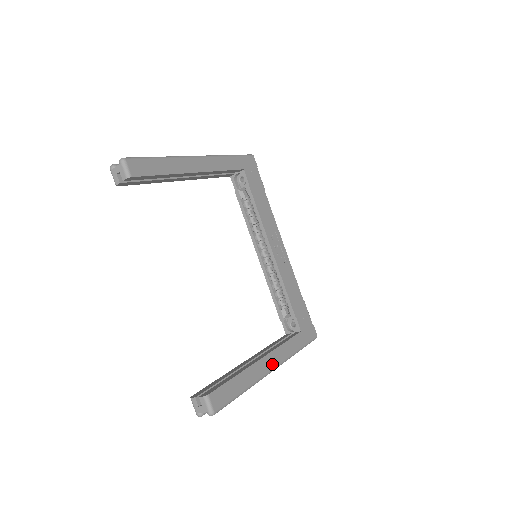
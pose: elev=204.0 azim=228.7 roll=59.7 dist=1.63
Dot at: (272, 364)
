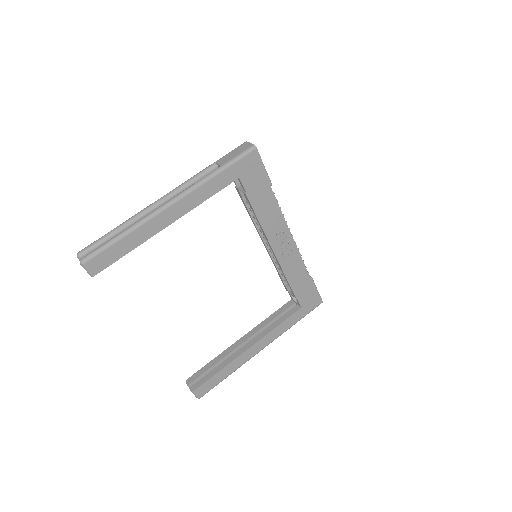
Dot at: (261, 347)
